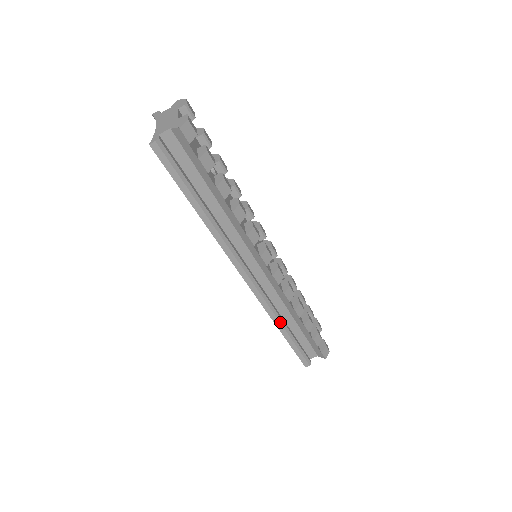
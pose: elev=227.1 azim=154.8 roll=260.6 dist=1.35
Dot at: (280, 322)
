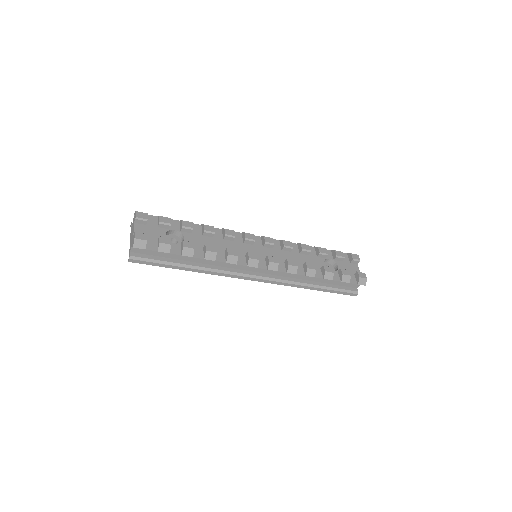
Dot at: (304, 285)
